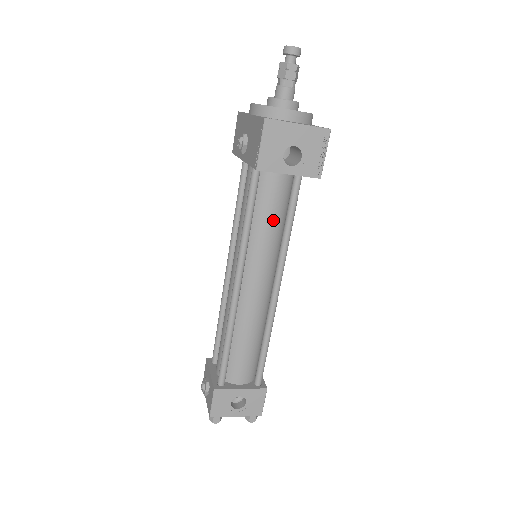
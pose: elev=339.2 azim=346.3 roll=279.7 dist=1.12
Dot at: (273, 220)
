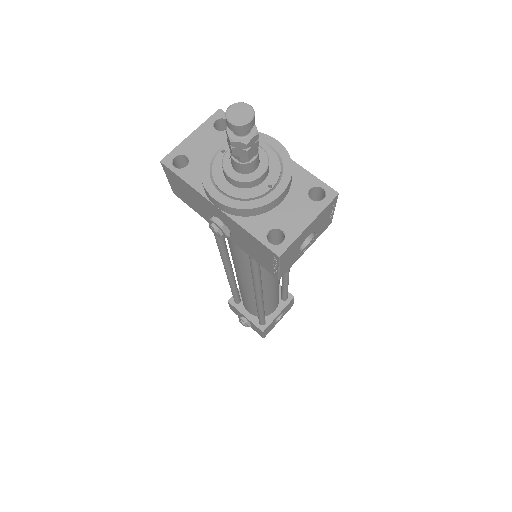
Dot at: occluded
